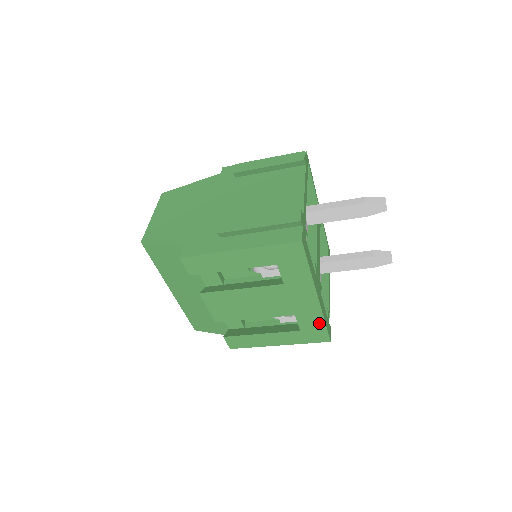
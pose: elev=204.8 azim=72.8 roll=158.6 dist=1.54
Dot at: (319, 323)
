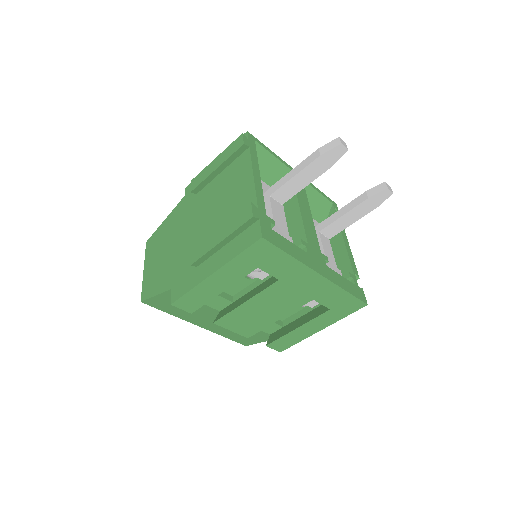
Dot at: (342, 295)
